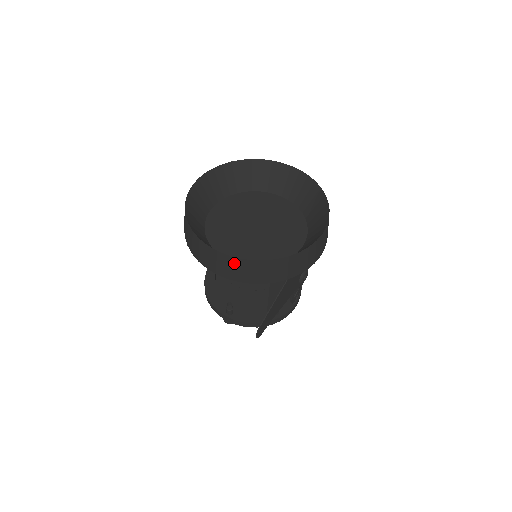
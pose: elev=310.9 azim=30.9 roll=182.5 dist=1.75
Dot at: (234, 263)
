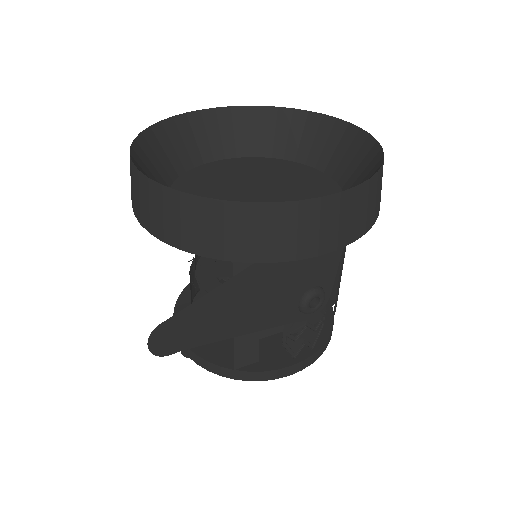
Dot at: (156, 196)
